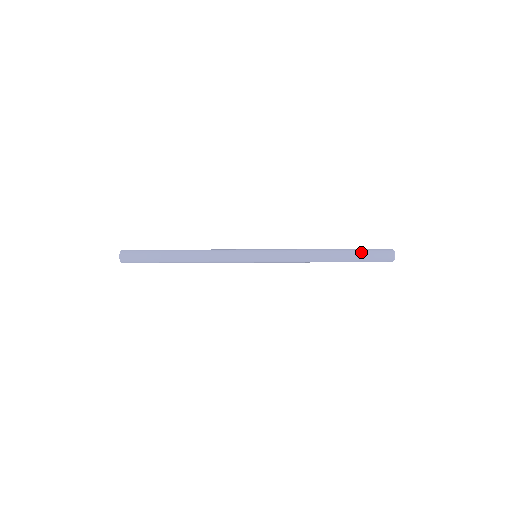
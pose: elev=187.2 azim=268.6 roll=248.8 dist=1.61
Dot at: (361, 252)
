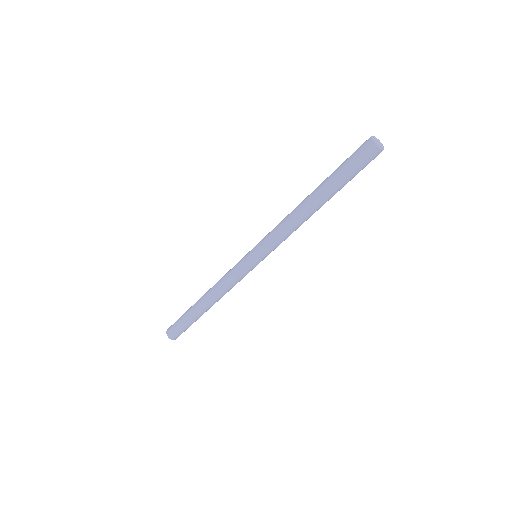
Dot at: (339, 173)
